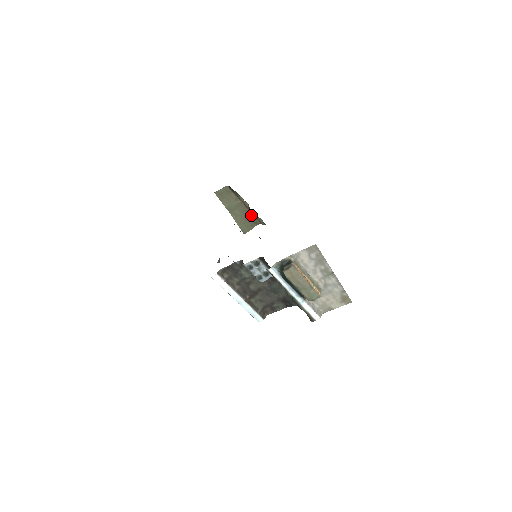
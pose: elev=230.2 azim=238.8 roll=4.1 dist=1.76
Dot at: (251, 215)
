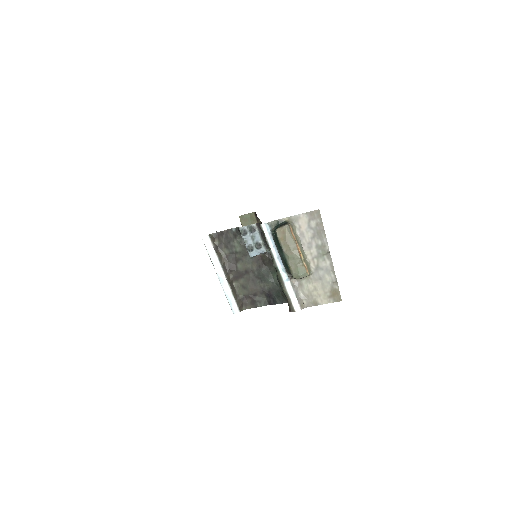
Dot at: occluded
